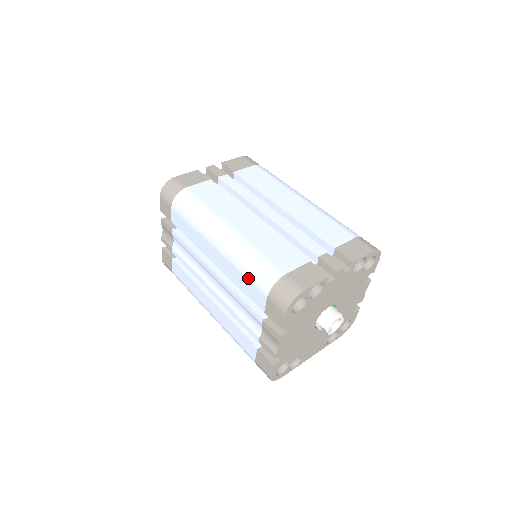
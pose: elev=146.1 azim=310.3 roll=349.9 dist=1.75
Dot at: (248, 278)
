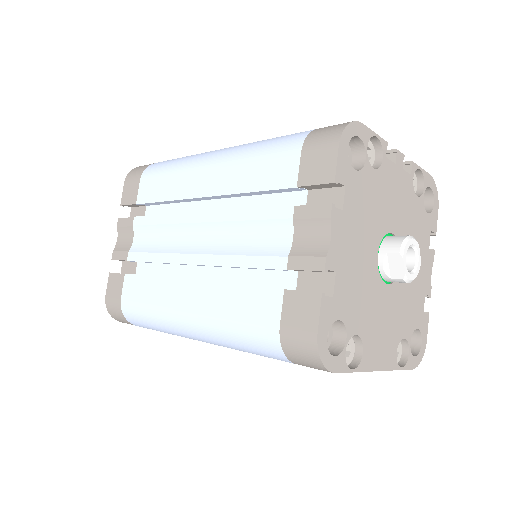
Dot at: (264, 155)
